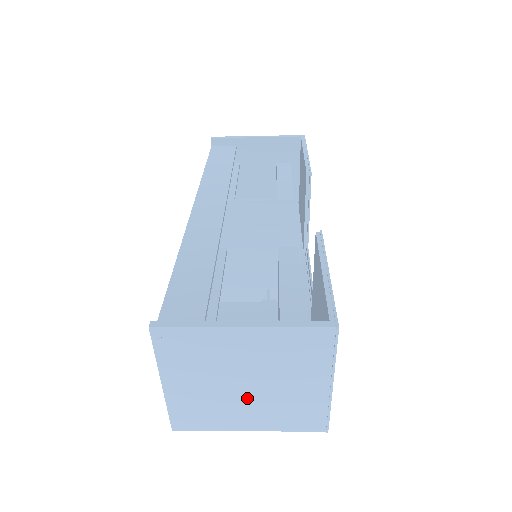
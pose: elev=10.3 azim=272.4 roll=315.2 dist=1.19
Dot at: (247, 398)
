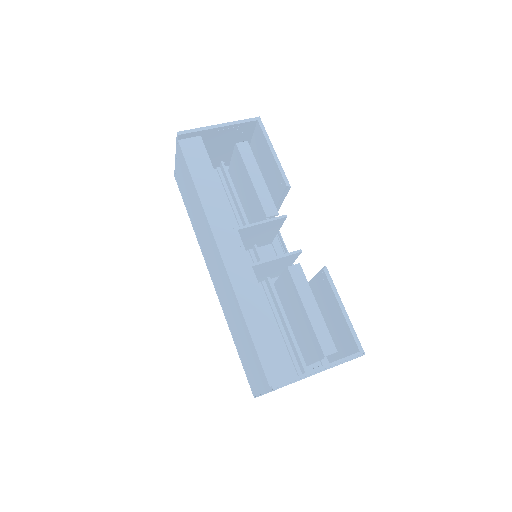
Dot at: occluded
